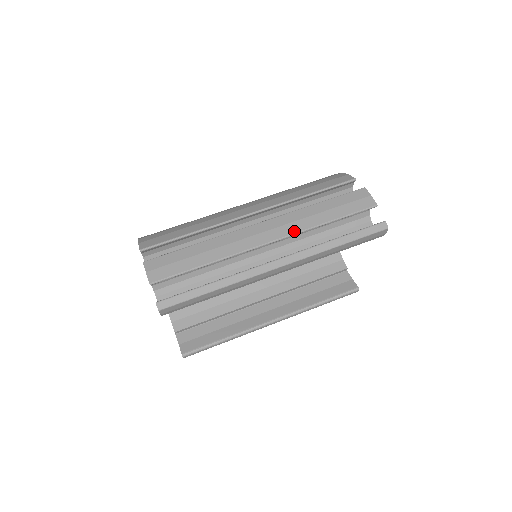
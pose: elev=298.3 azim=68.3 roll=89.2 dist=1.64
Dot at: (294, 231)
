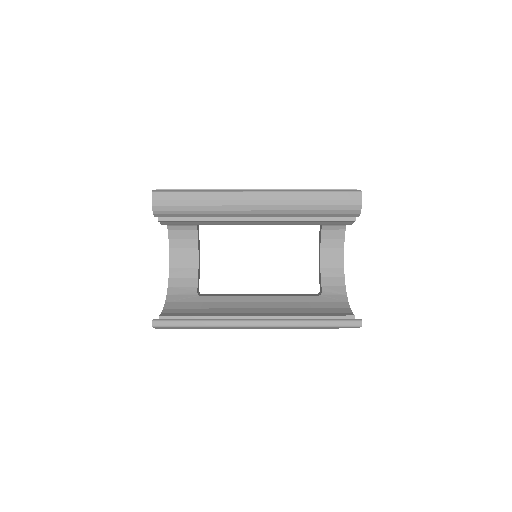
Dot at: (280, 189)
